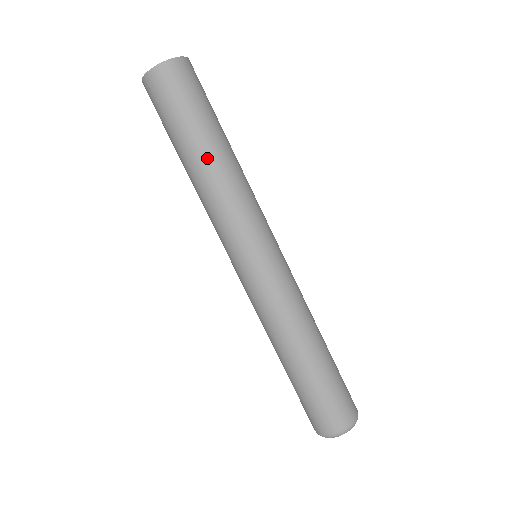
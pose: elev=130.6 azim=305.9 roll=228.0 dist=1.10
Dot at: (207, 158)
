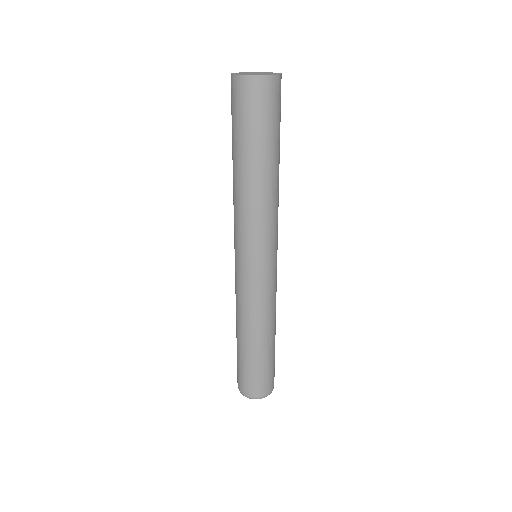
Dot at: (245, 173)
